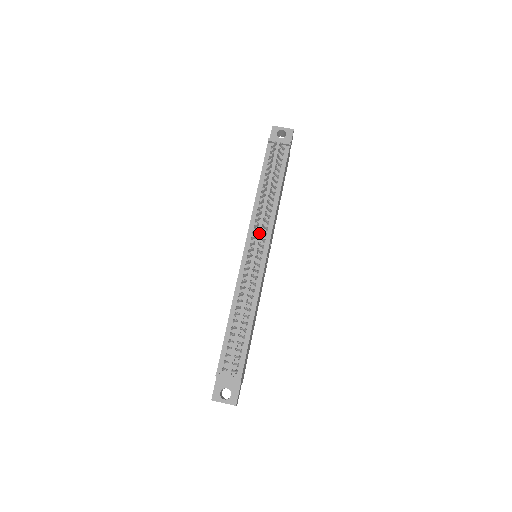
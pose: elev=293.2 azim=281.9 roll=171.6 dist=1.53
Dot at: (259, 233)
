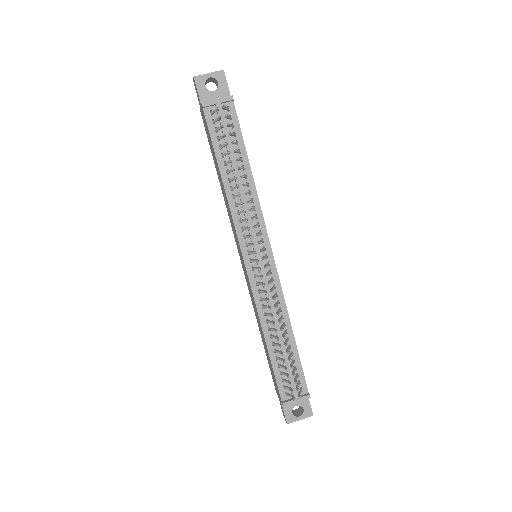
Dot at: (253, 236)
